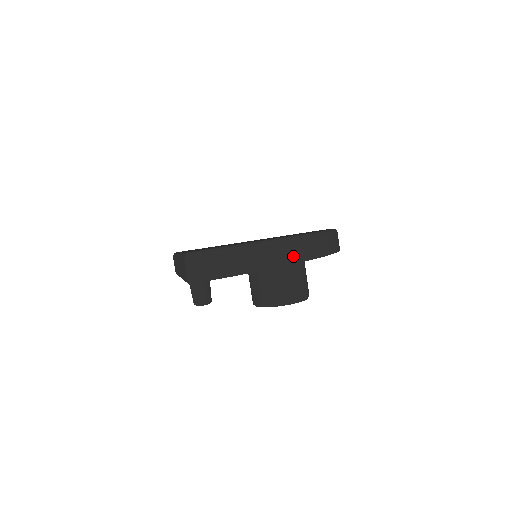
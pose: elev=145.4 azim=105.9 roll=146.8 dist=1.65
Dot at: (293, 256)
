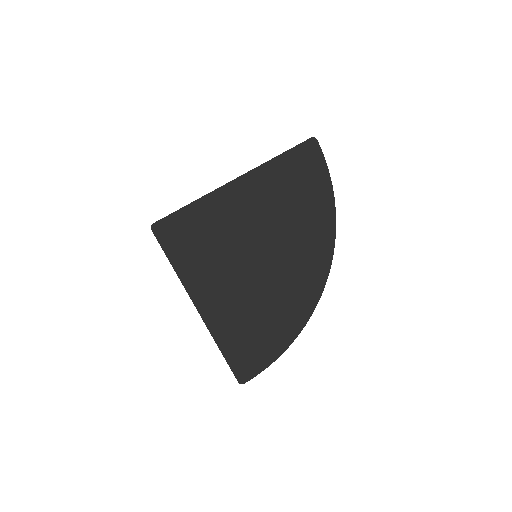
Dot at: occluded
